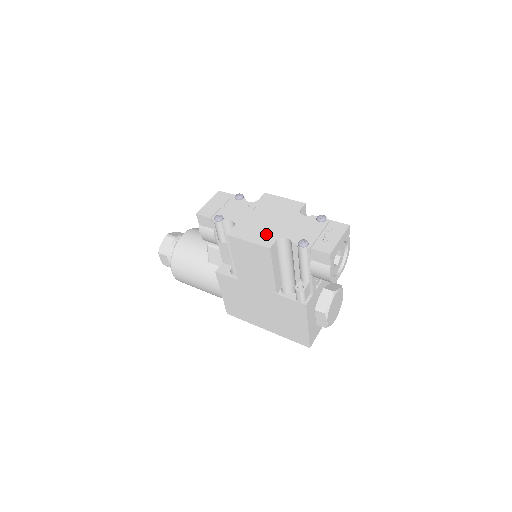
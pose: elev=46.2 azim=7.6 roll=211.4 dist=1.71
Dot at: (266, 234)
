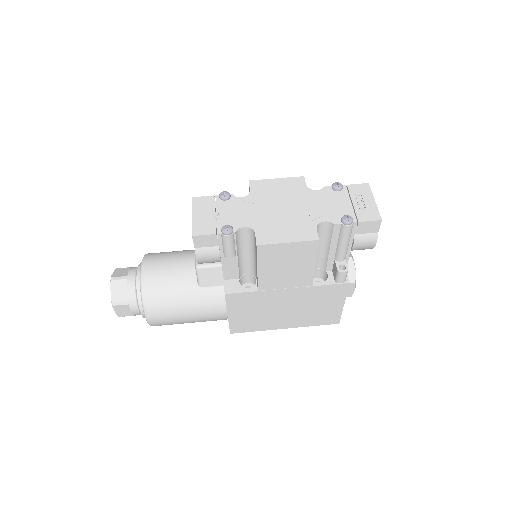
Dot at: (299, 226)
